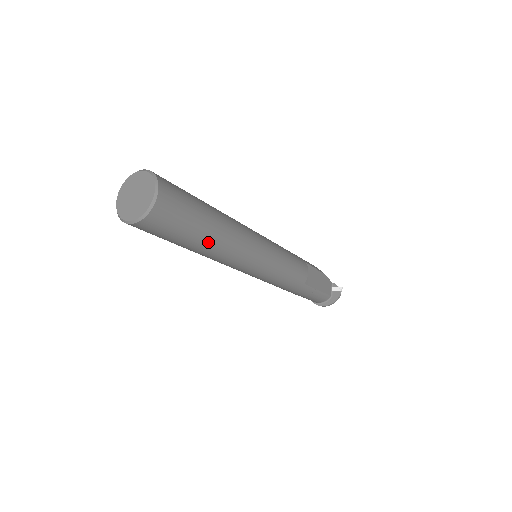
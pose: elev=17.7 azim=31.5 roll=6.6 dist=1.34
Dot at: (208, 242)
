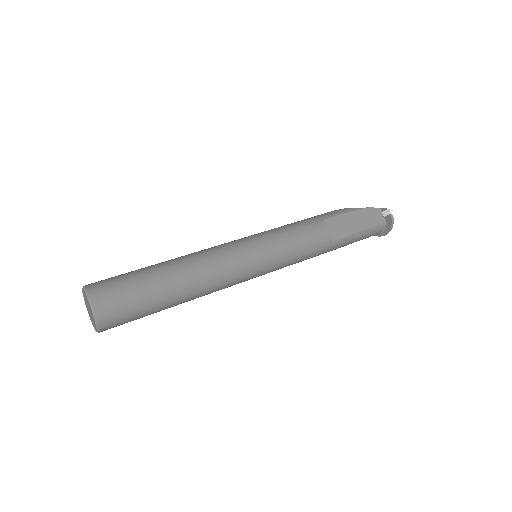
Dot at: (176, 298)
